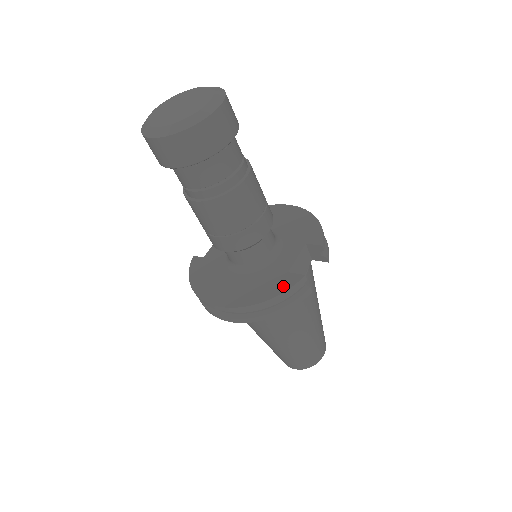
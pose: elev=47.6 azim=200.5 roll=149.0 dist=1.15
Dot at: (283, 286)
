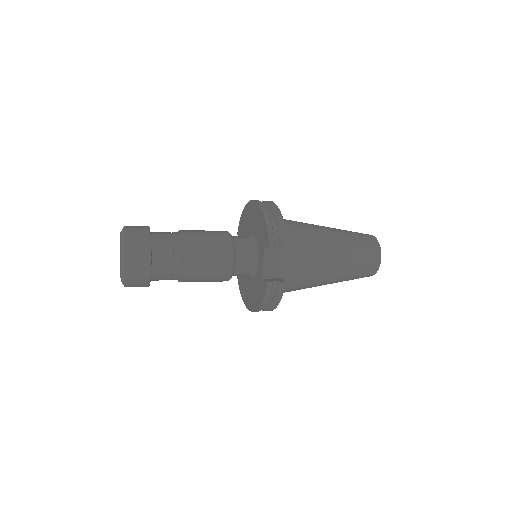
Dot at: (262, 293)
